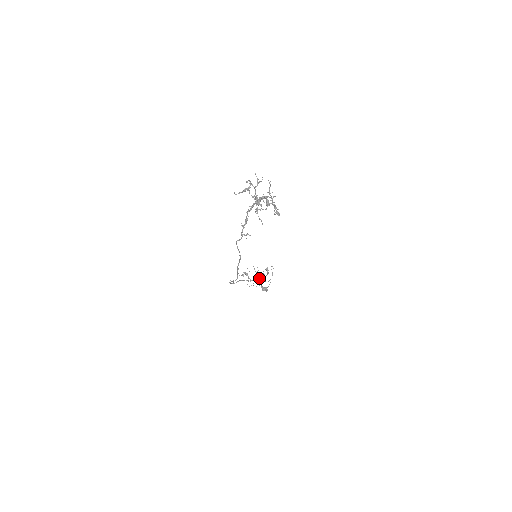
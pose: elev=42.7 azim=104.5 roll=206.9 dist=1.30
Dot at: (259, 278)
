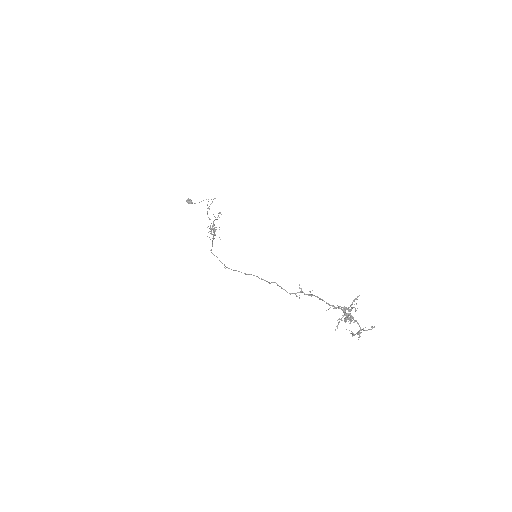
Dot at: (214, 225)
